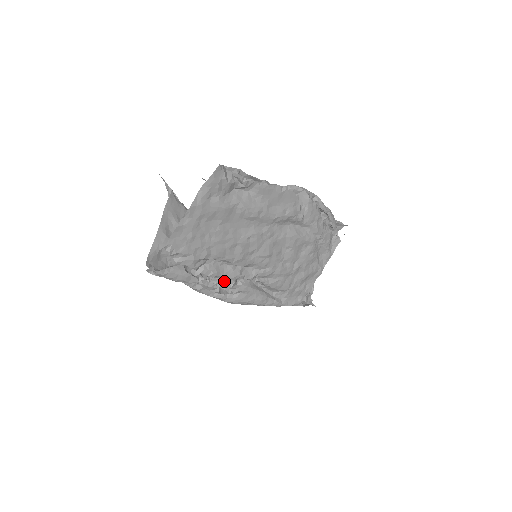
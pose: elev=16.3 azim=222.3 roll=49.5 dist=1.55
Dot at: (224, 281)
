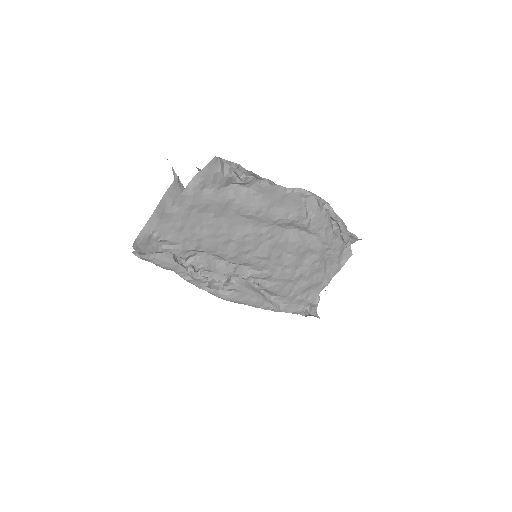
Dot at: (215, 276)
